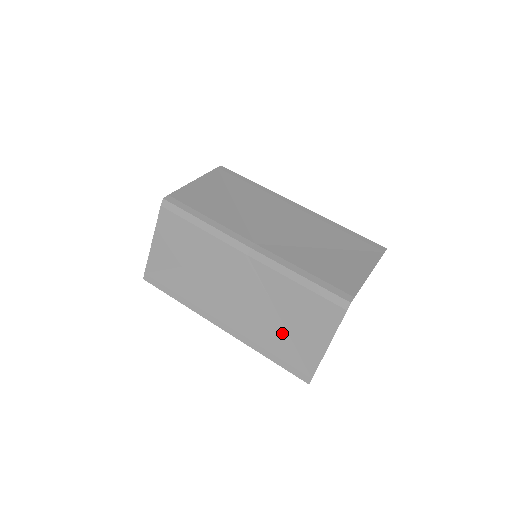
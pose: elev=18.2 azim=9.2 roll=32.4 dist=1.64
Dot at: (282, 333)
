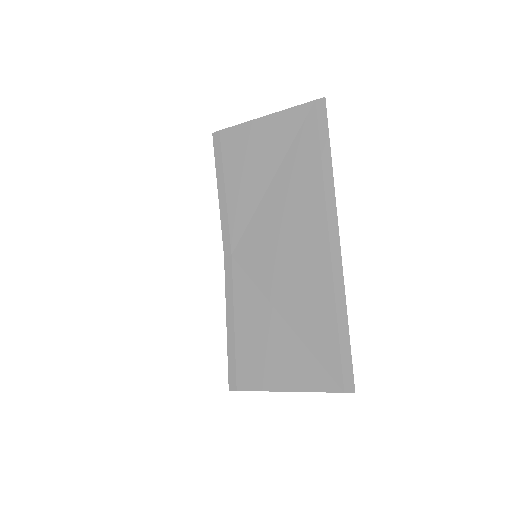
Dot at: occluded
